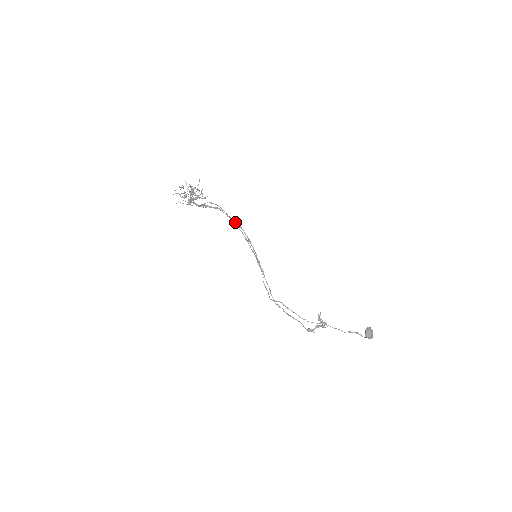
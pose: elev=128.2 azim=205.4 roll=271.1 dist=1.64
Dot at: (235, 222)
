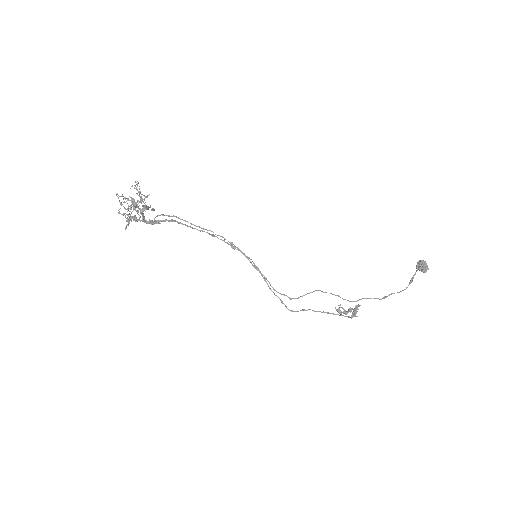
Dot at: (206, 229)
